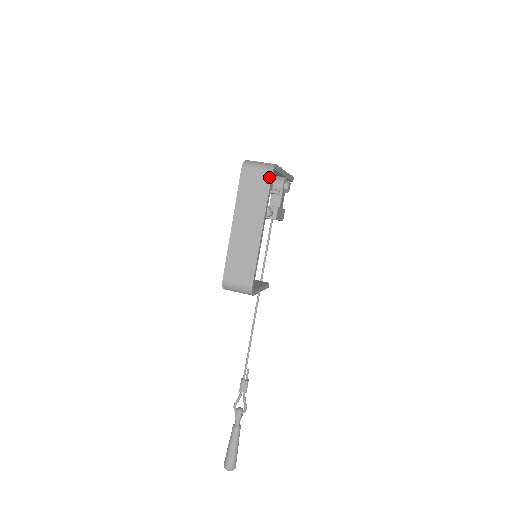
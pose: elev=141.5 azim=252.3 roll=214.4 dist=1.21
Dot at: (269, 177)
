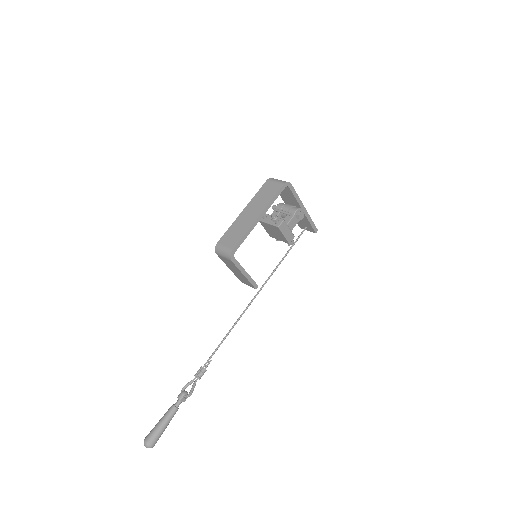
Dot at: (281, 186)
